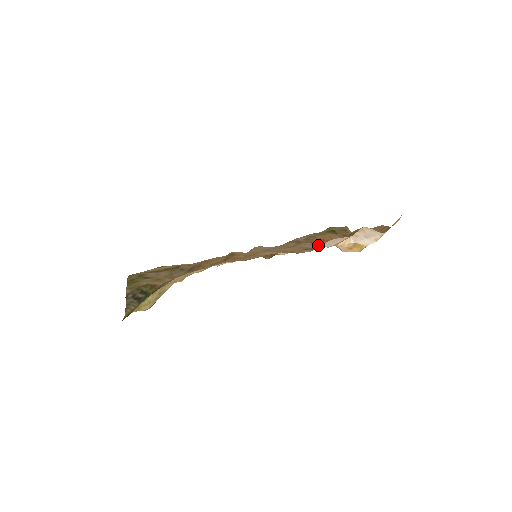
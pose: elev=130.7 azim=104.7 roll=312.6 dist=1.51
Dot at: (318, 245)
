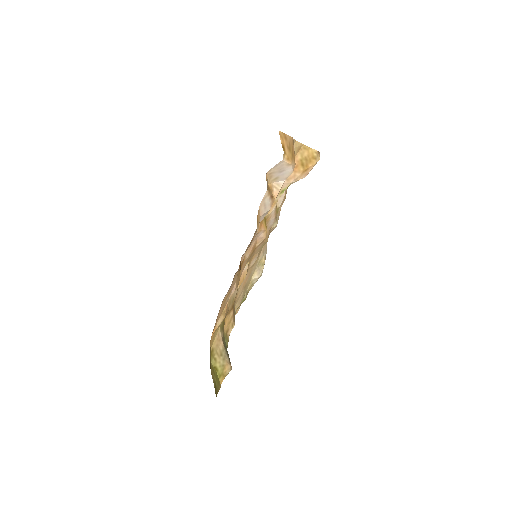
Dot at: (259, 219)
